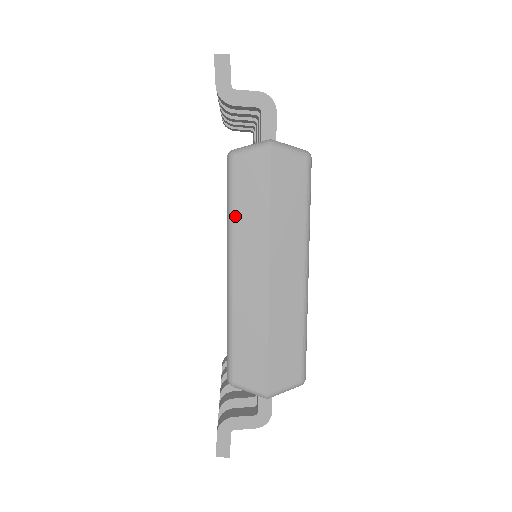
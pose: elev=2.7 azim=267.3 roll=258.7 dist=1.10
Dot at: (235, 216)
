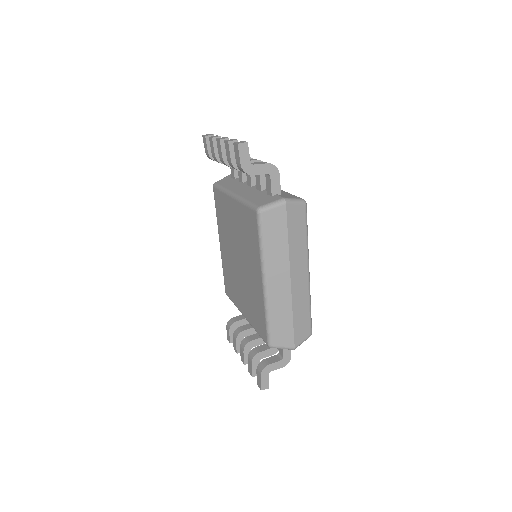
Dot at: (266, 248)
